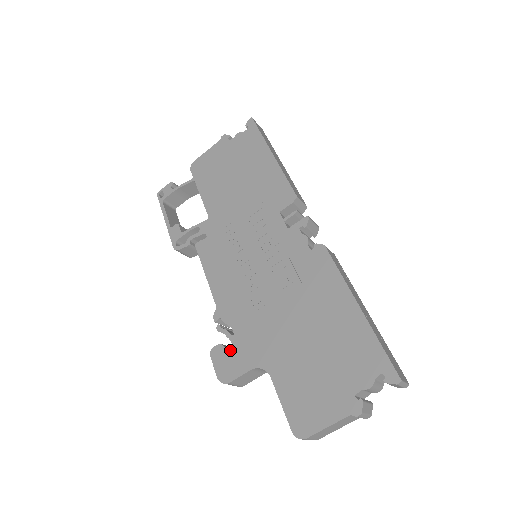
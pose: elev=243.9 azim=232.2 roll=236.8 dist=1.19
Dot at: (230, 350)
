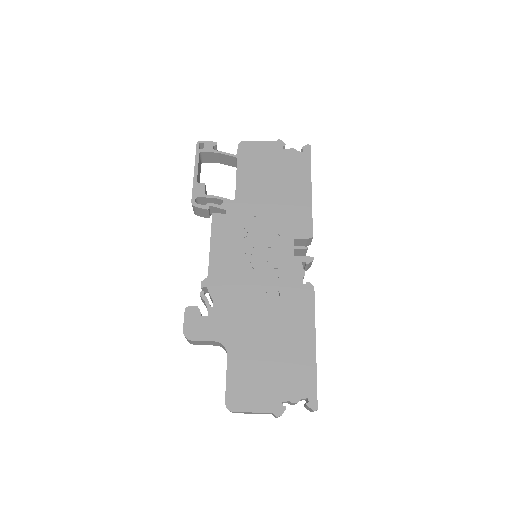
Dot at: (204, 317)
